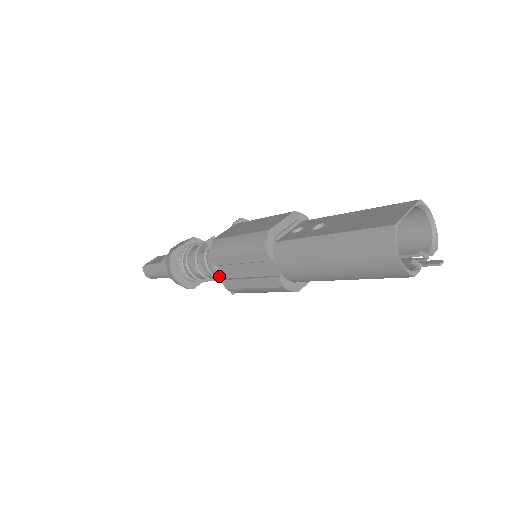
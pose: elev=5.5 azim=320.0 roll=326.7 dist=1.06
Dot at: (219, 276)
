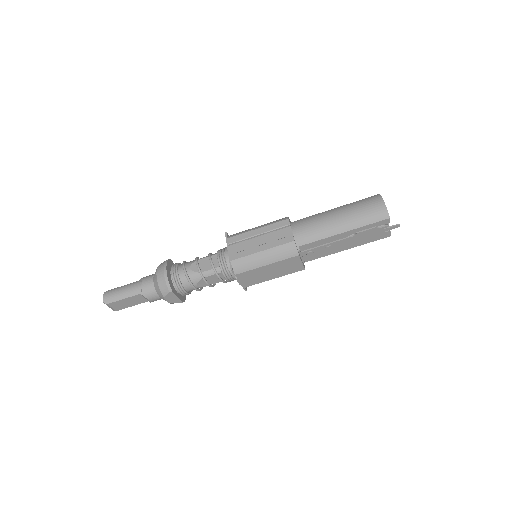
Dot at: (220, 263)
